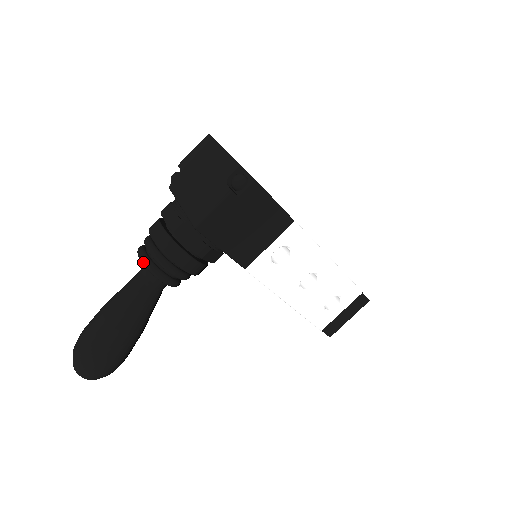
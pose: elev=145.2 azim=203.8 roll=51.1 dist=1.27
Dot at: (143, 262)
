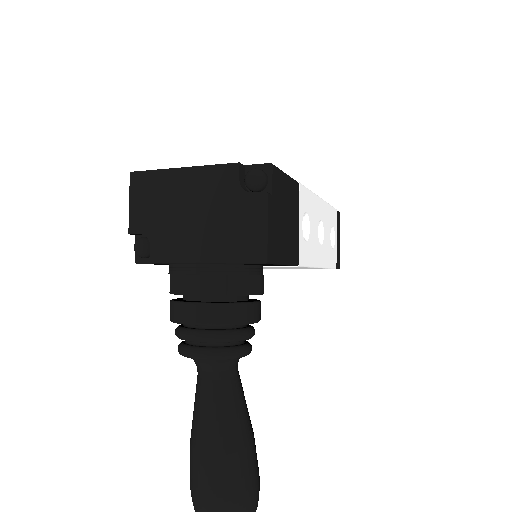
Dot at: (215, 358)
